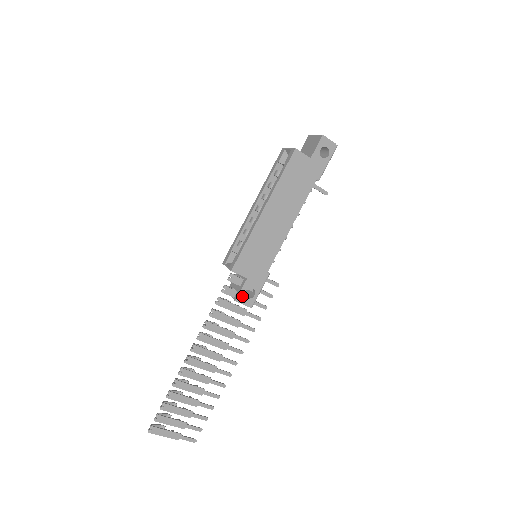
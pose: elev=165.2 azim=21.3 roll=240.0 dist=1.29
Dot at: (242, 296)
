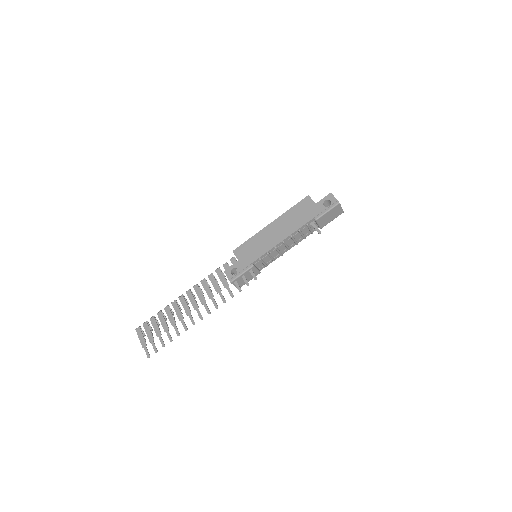
Dot at: (229, 270)
